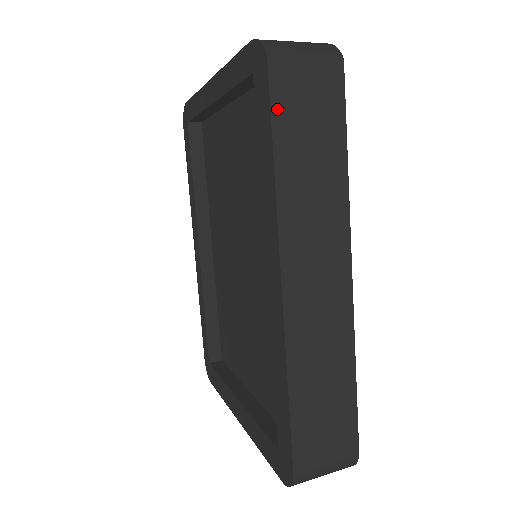
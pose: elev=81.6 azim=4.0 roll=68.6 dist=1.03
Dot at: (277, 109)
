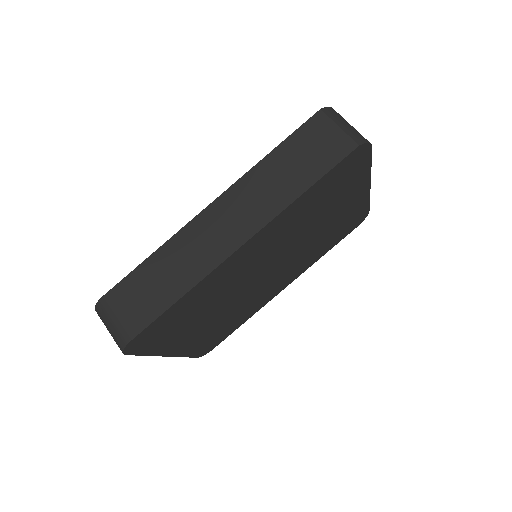
Dot at: (298, 134)
